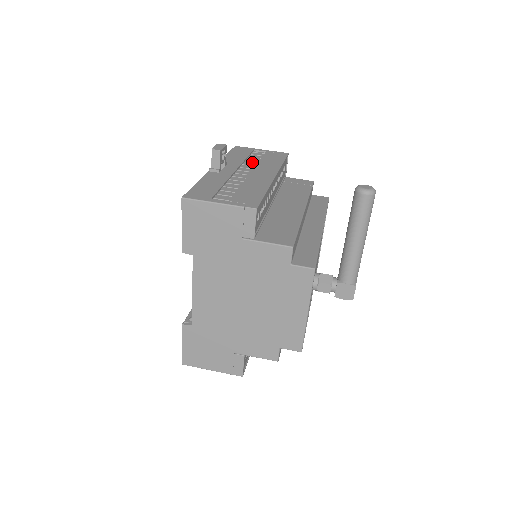
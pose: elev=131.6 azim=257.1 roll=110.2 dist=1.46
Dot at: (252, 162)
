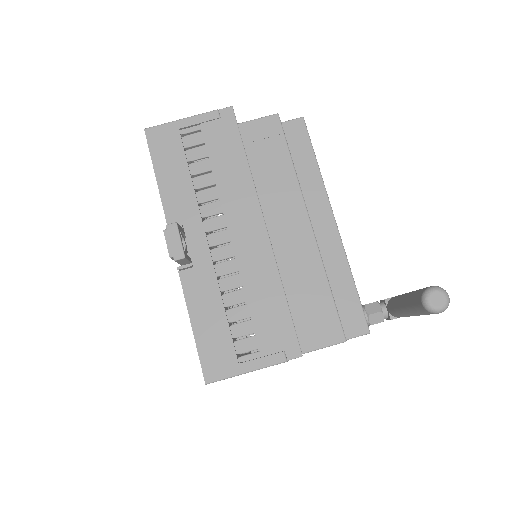
Dot at: (206, 185)
